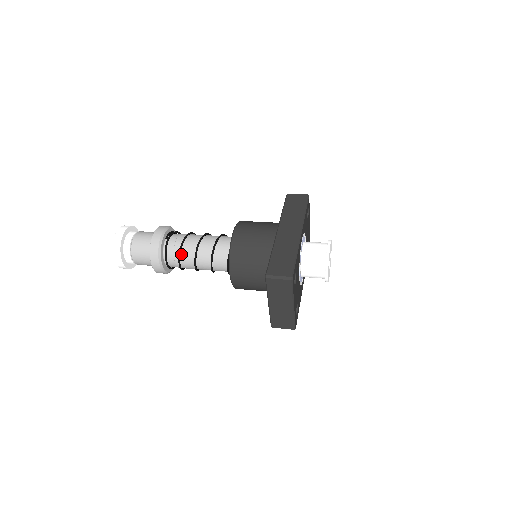
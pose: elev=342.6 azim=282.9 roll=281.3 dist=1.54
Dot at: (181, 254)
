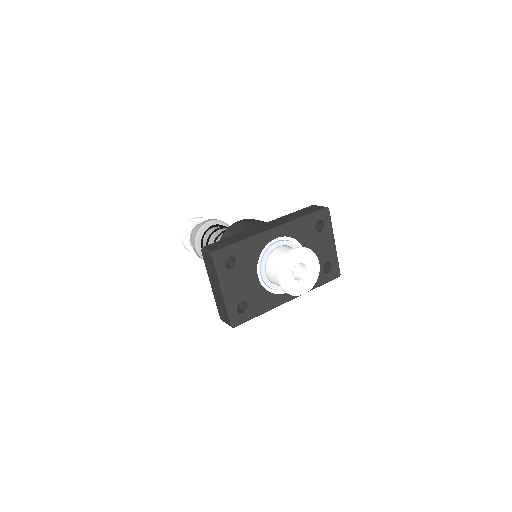
Dot at: (209, 240)
